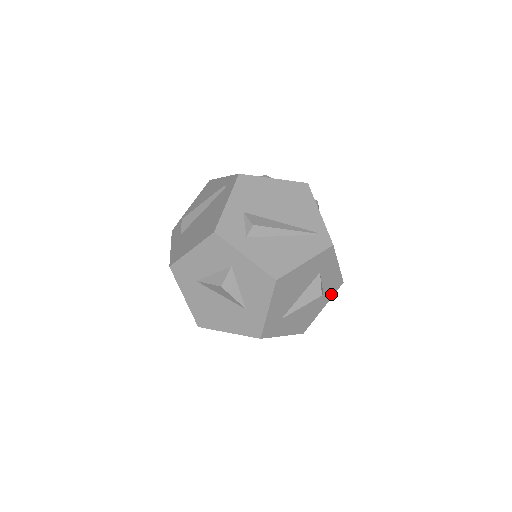
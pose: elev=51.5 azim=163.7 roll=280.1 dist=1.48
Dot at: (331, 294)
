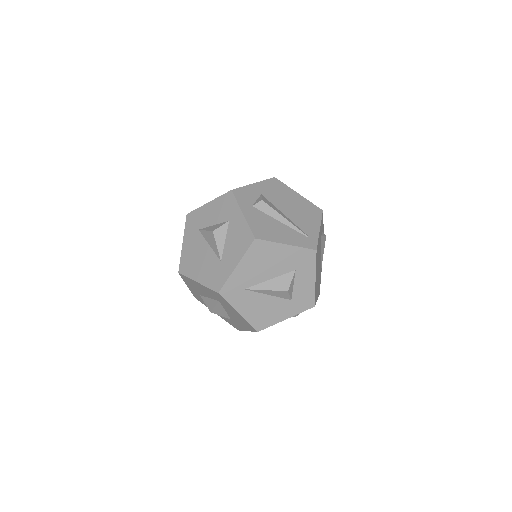
Dot at: (299, 309)
